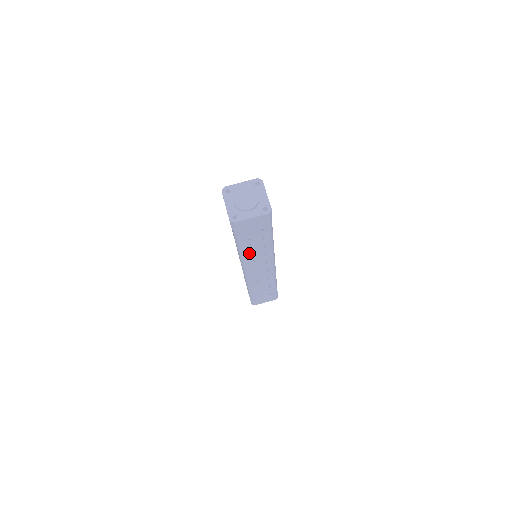
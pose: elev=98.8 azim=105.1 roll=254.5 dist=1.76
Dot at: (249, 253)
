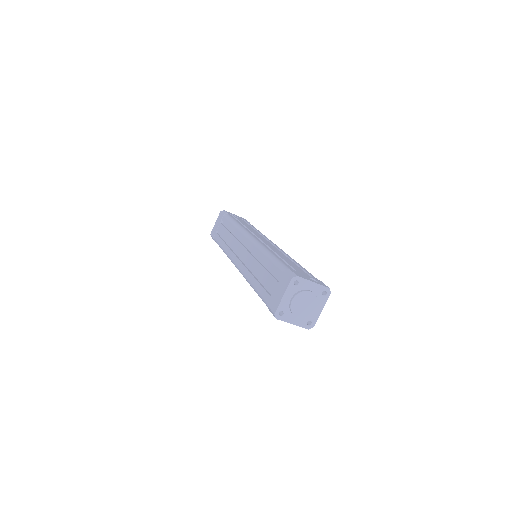
Dot at: occluded
